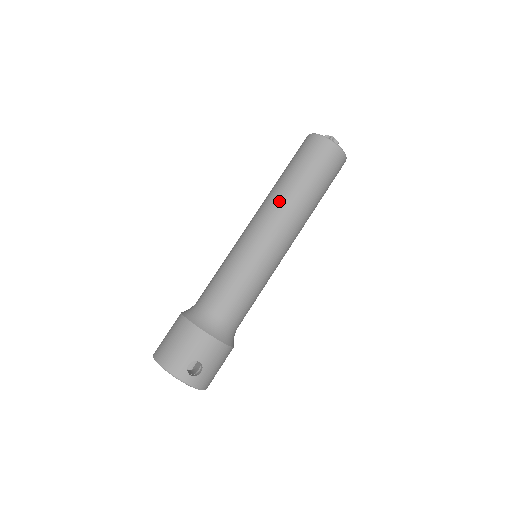
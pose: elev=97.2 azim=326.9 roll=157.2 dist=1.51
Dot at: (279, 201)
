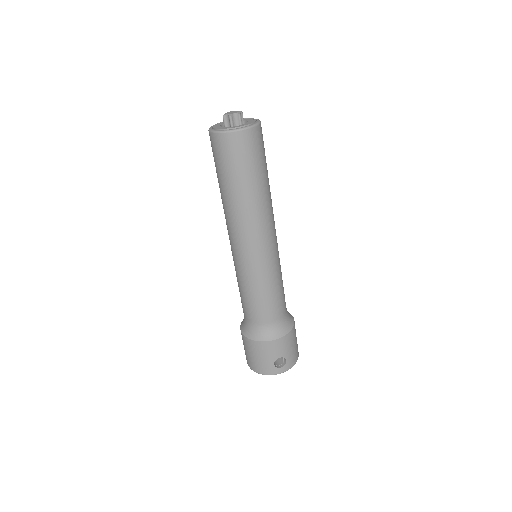
Dot at: (236, 217)
